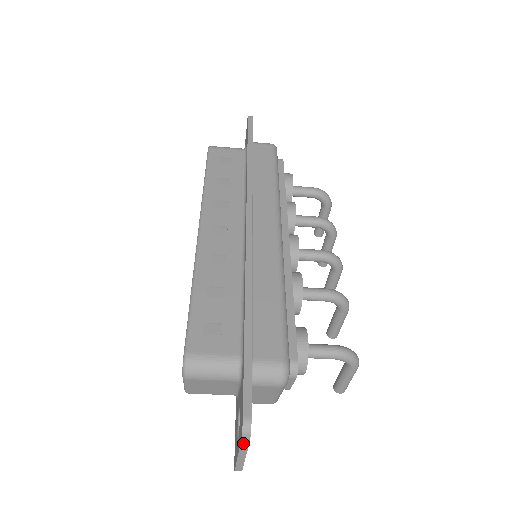
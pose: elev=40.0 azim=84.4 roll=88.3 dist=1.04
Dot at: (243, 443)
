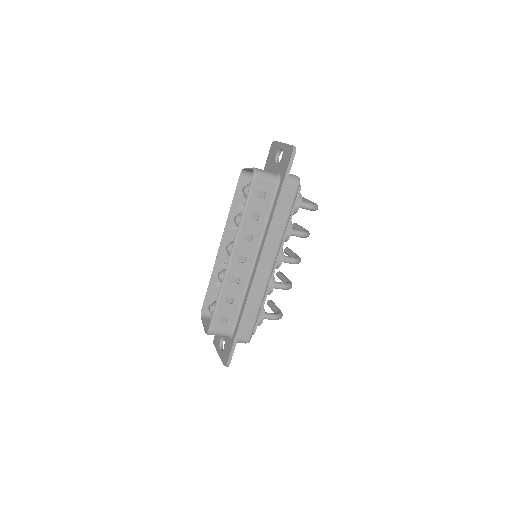
Dot at: (223, 363)
